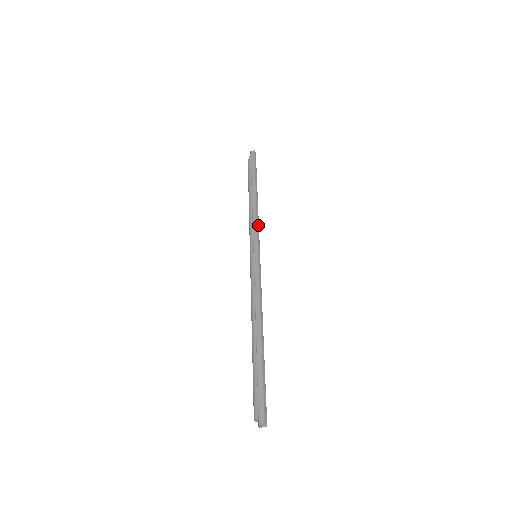
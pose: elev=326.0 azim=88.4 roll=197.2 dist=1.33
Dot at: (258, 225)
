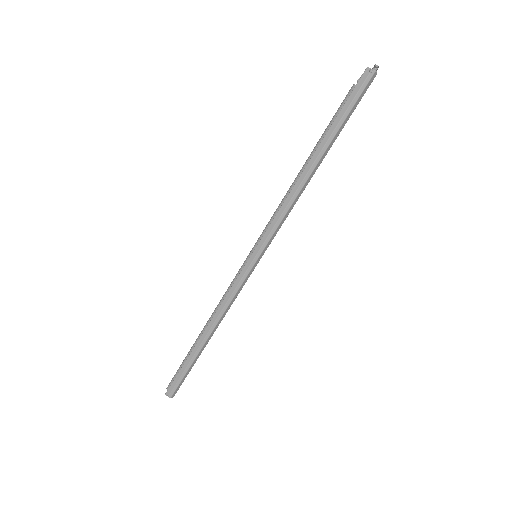
Dot at: (281, 219)
